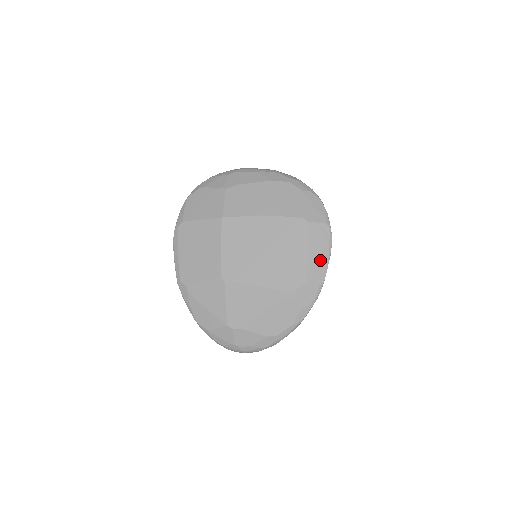
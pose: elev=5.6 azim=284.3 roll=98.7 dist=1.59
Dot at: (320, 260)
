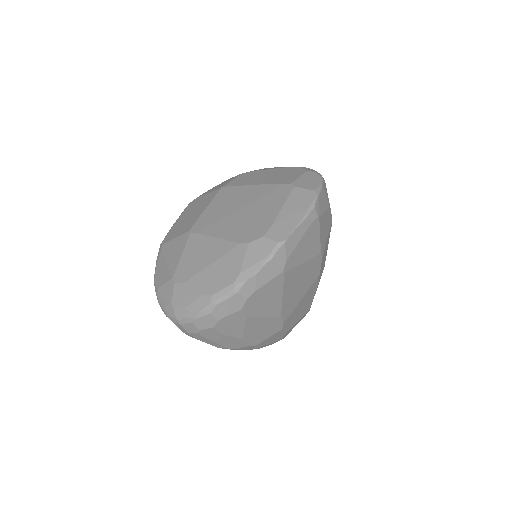
Dot at: (290, 220)
